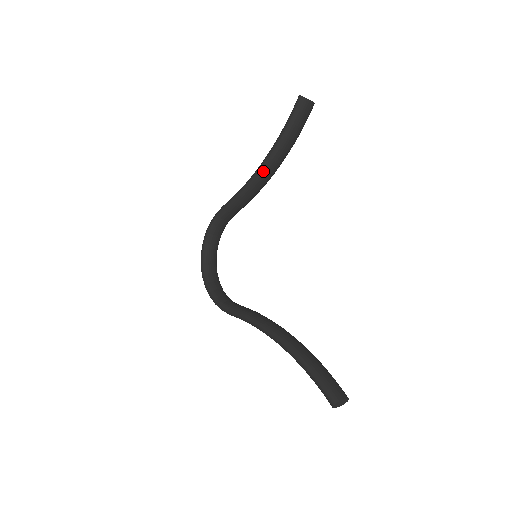
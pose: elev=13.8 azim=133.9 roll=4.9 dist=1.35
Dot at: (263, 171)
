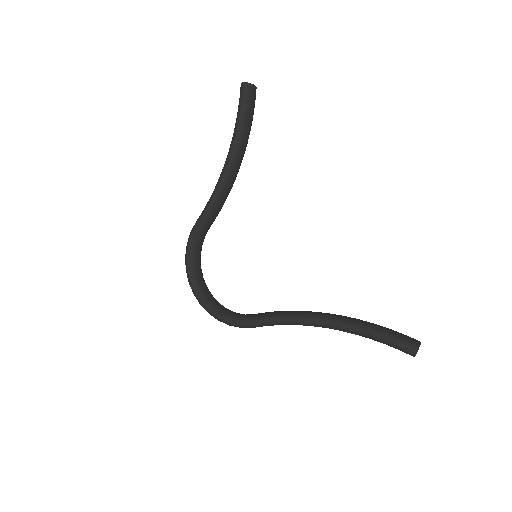
Dot at: (230, 169)
